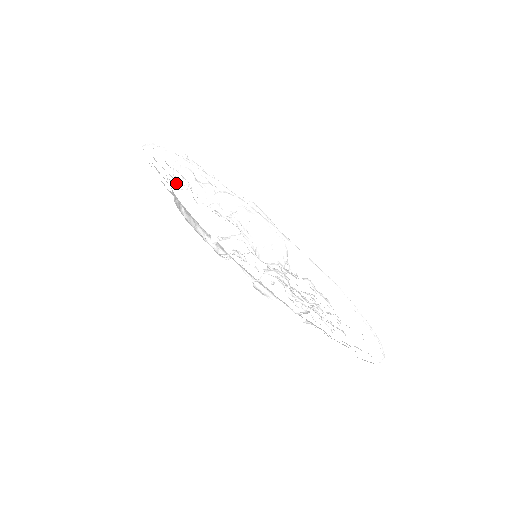
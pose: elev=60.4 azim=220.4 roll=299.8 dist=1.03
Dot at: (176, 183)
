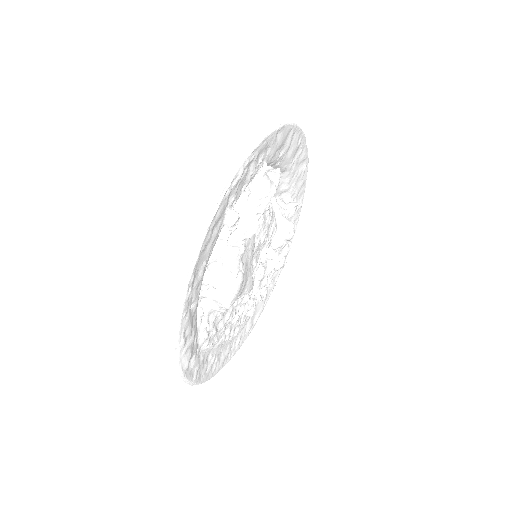
Dot at: (256, 181)
